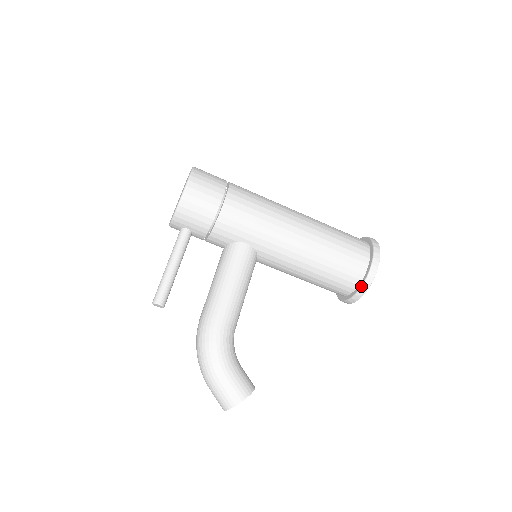
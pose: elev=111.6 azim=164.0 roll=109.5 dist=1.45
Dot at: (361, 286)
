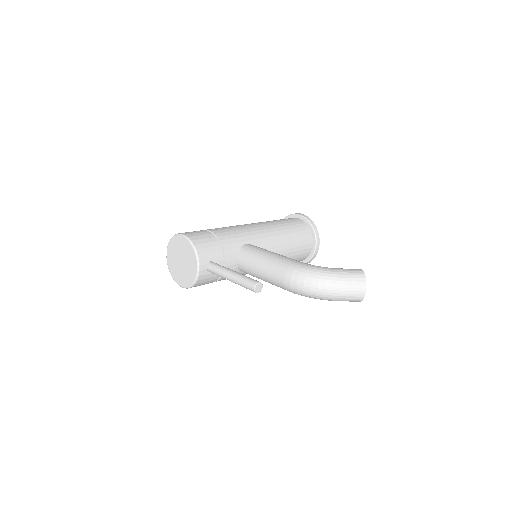
Dot at: (312, 226)
